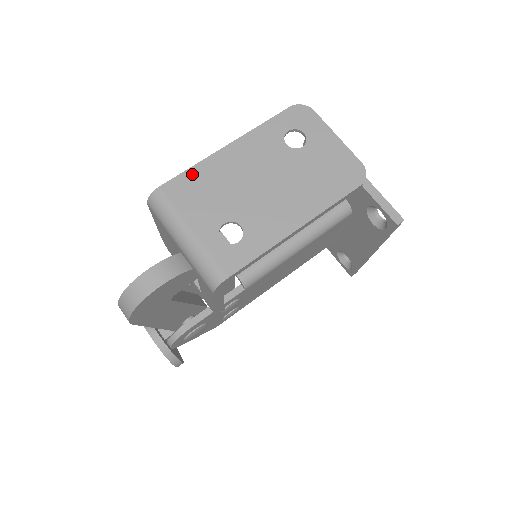
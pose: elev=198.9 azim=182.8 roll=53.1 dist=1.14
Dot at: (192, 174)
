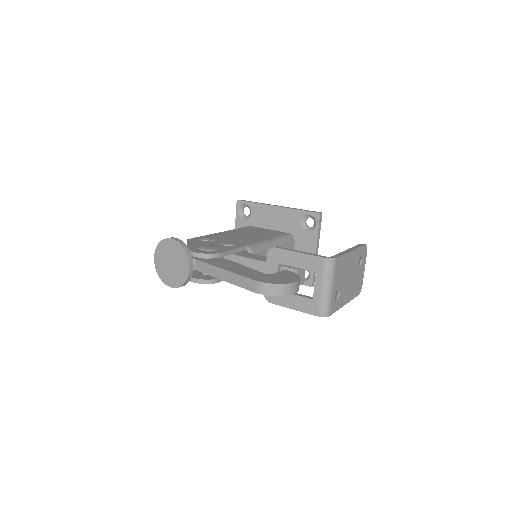
Dot at: (343, 258)
